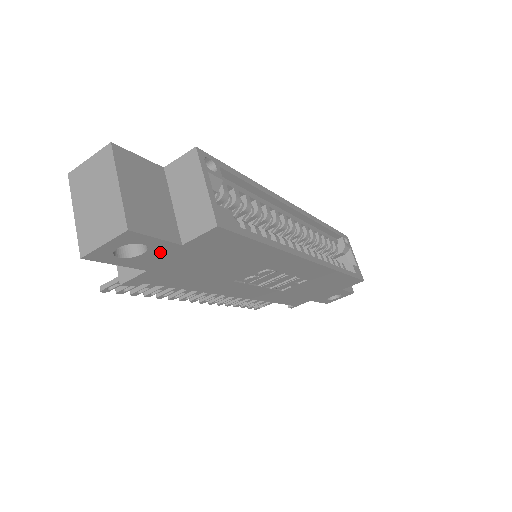
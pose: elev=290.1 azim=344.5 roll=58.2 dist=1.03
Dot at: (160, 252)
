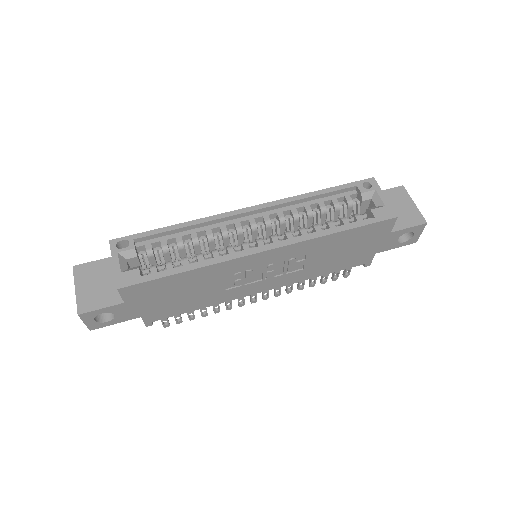
Dot at: (122, 310)
